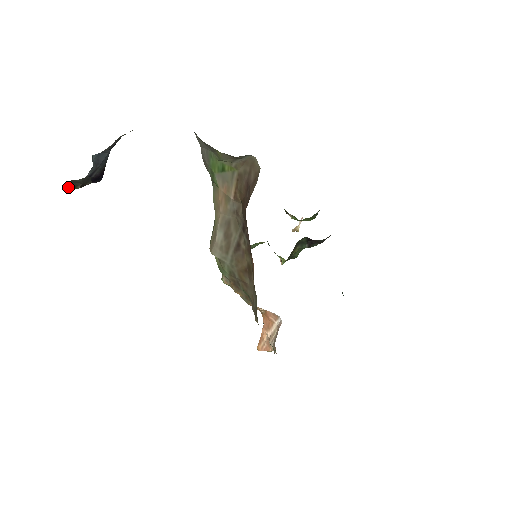
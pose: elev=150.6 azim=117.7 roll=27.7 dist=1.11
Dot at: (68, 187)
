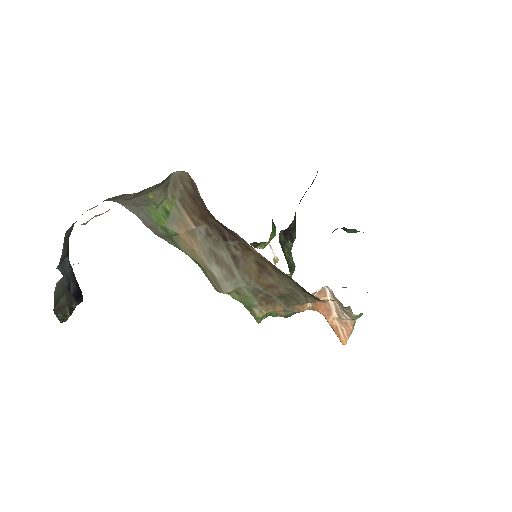
Dot at: (60, 322)
